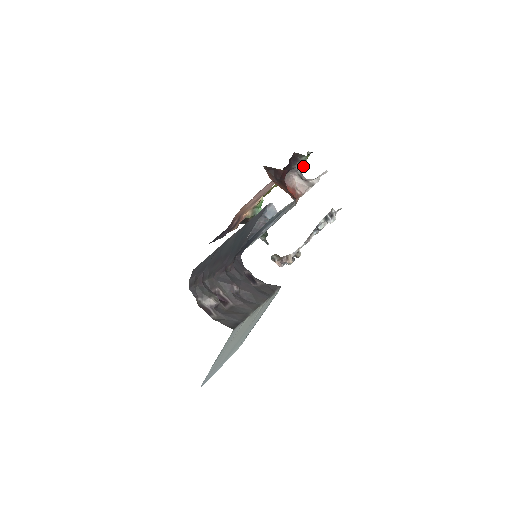
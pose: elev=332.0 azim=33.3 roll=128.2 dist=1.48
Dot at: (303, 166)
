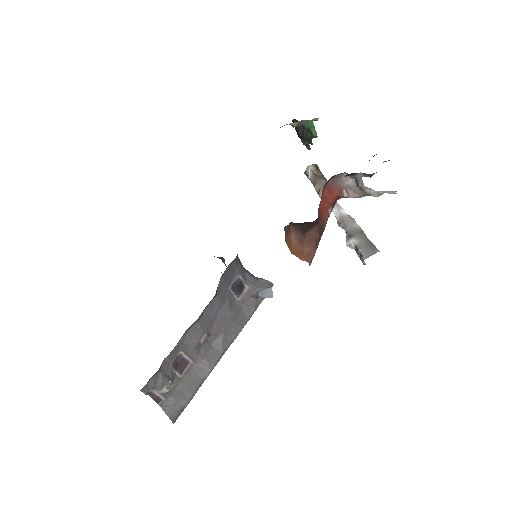
Dot at: (366, 176)
